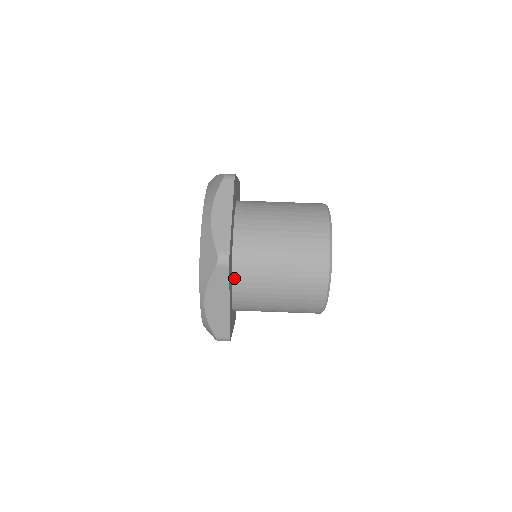
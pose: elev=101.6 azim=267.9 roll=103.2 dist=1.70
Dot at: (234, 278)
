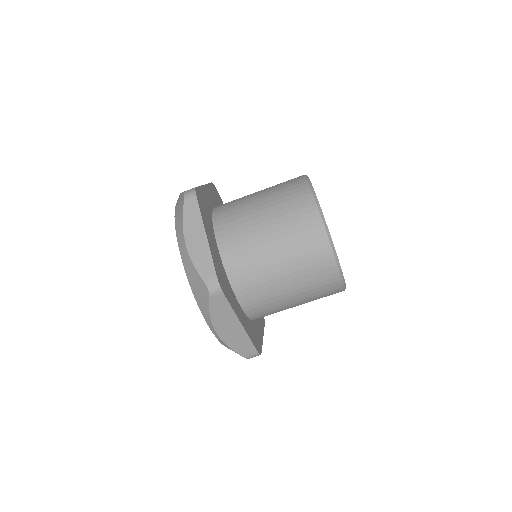
Dot at: (237, 294)
